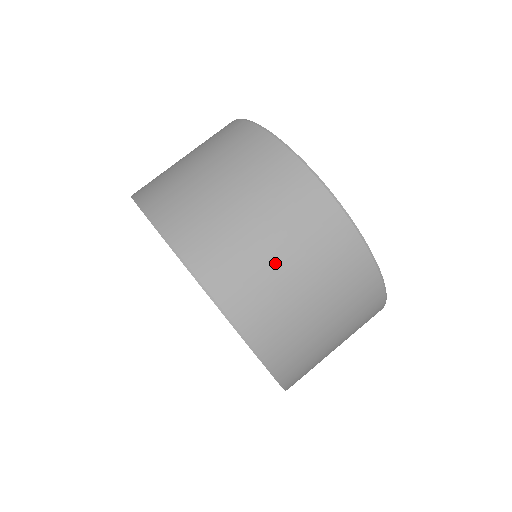
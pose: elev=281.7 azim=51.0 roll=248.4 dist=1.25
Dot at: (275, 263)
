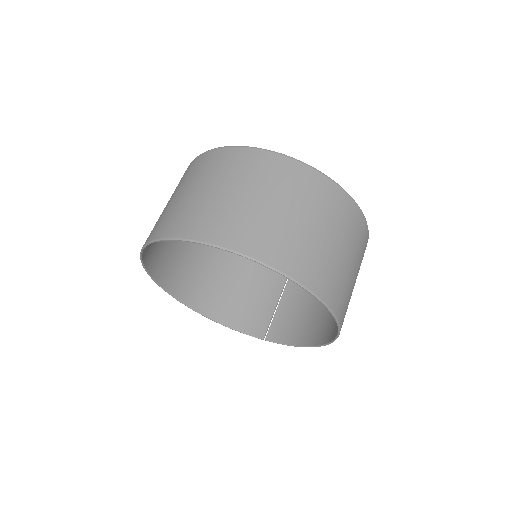
Dot at: (292, 221)
